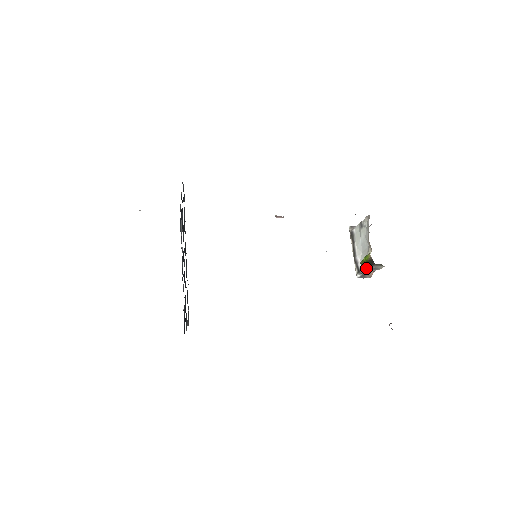
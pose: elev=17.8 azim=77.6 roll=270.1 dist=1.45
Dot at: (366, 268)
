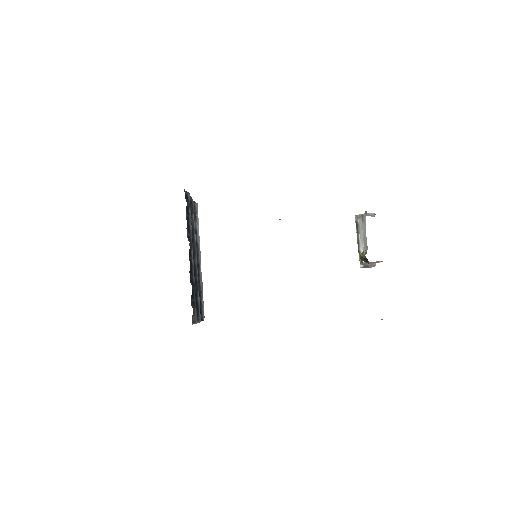
Dot at: (366, 261)
